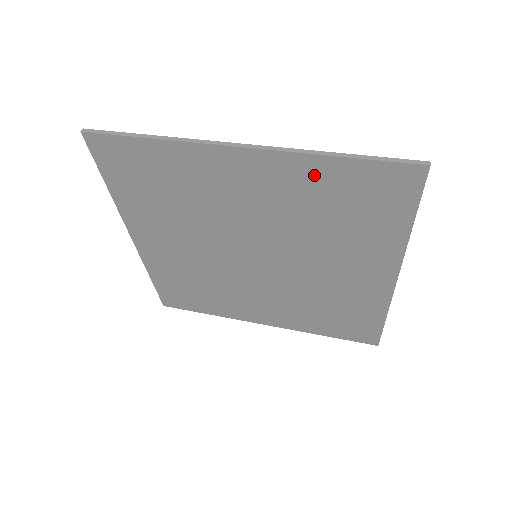
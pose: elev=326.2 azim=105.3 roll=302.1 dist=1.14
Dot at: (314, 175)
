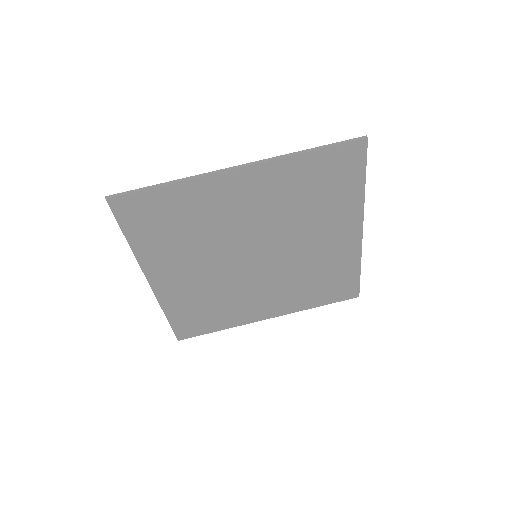
Dot at: (293, 171)
